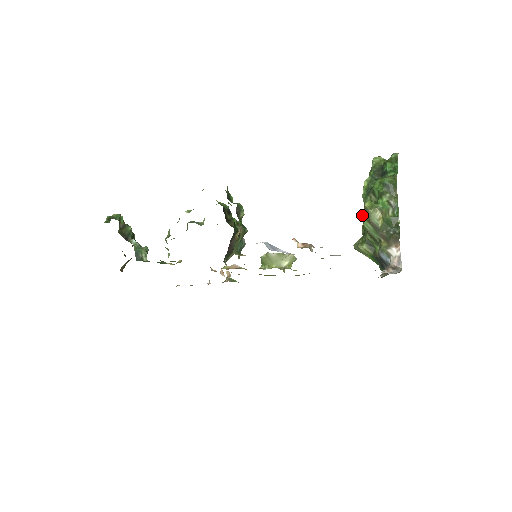
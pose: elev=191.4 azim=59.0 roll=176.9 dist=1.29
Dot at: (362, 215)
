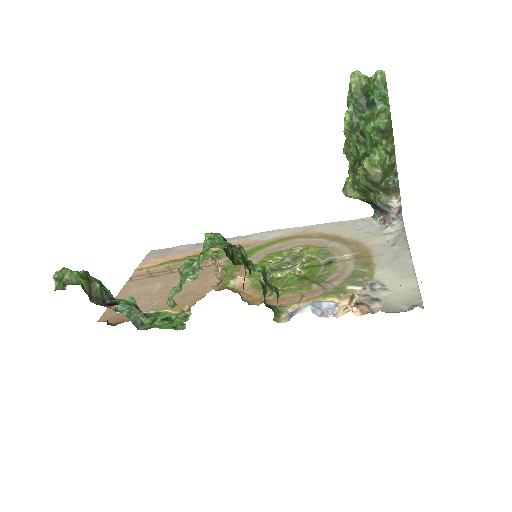
Dot at: (359, 174)
